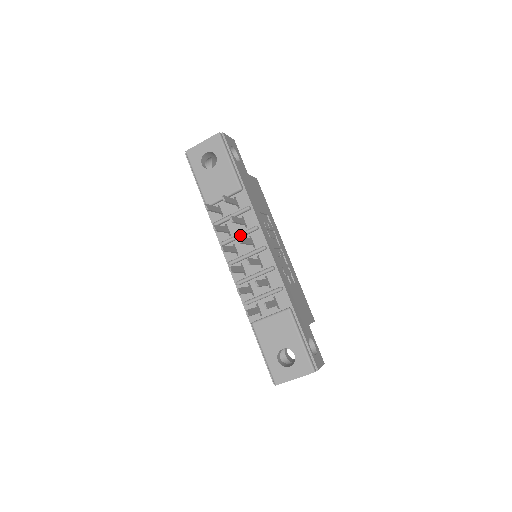
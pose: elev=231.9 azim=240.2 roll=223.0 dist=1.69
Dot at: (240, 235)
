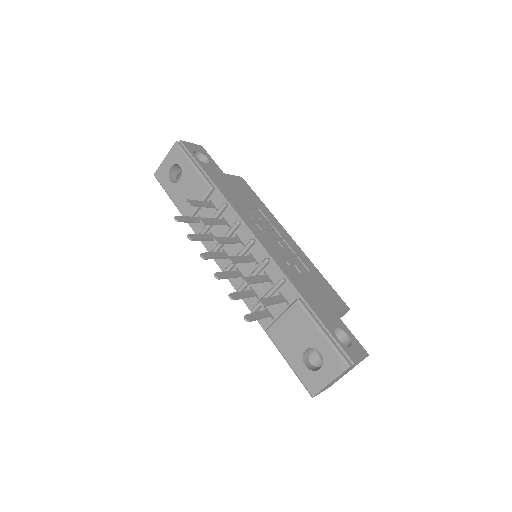
Dot at: occluded
